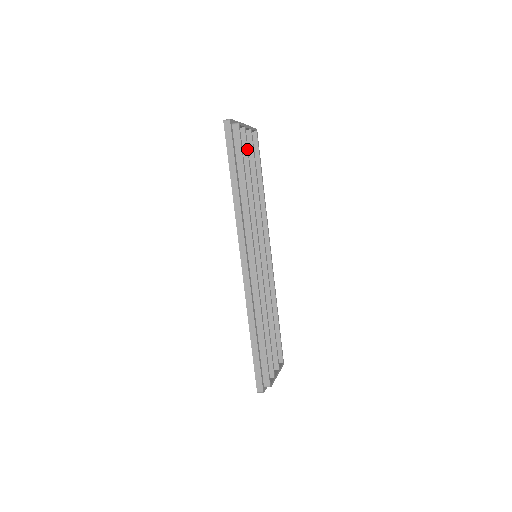
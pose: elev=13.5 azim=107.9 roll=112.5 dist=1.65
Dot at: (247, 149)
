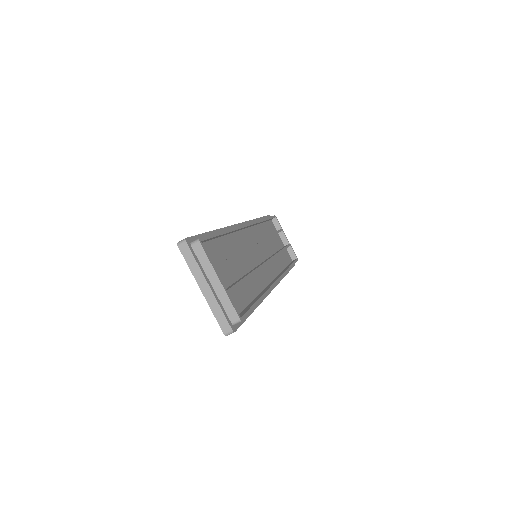
Dot at: (278, 230)
